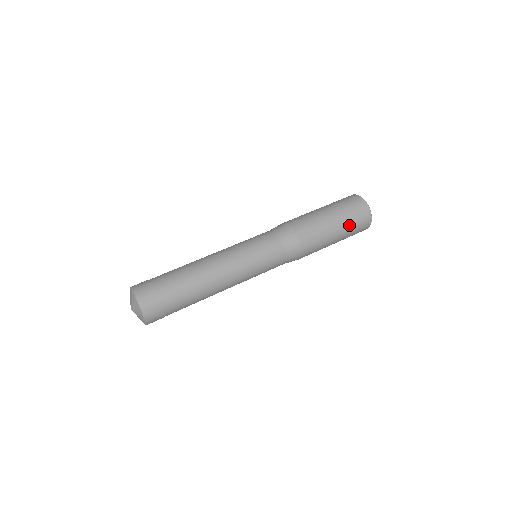
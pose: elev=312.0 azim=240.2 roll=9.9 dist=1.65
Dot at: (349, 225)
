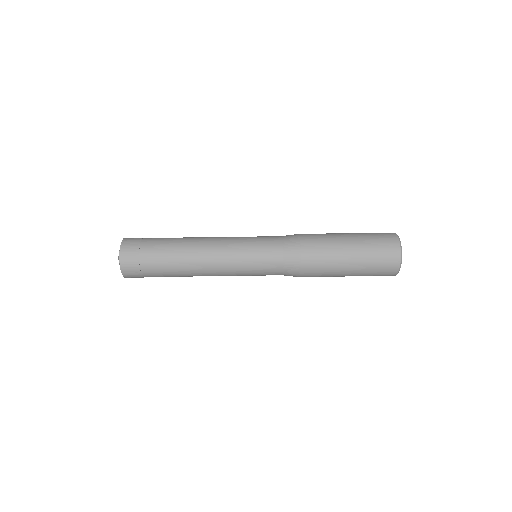
Dot at: (368, 260)
